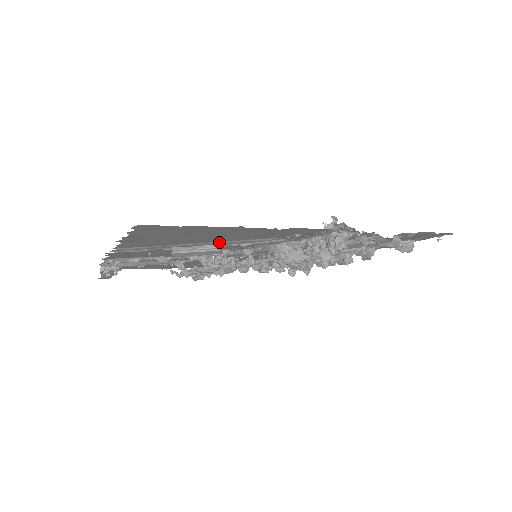
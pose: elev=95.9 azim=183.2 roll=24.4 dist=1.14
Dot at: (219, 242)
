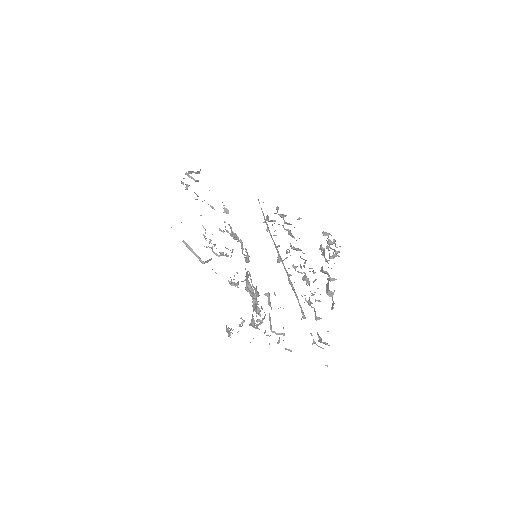
Dot at: occluded
